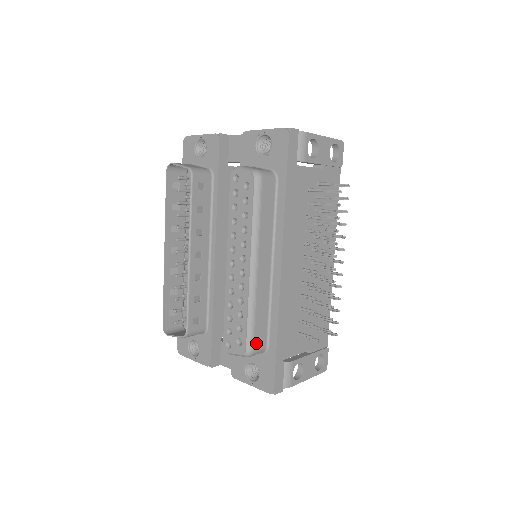
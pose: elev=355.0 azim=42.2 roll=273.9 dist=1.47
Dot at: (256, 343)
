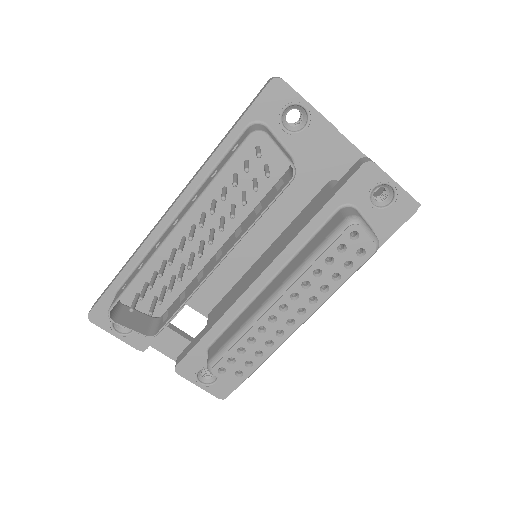
Dot at: occluded
